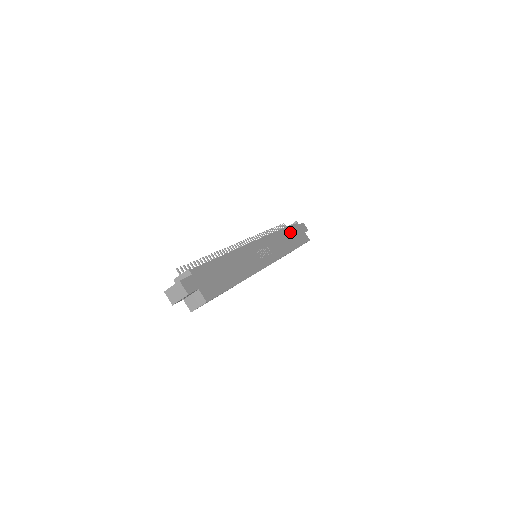
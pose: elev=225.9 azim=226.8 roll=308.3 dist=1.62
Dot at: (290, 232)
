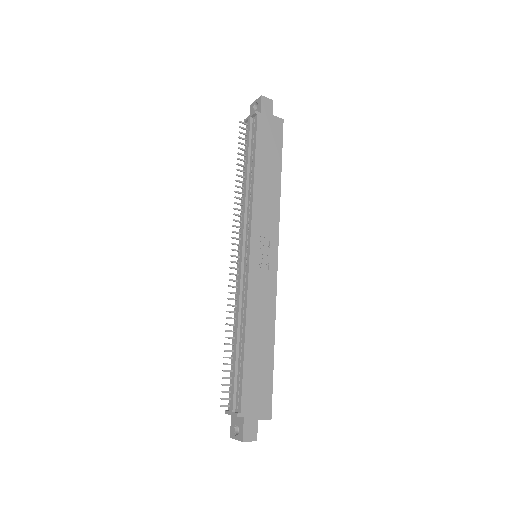
Dot at: (262, 153)
